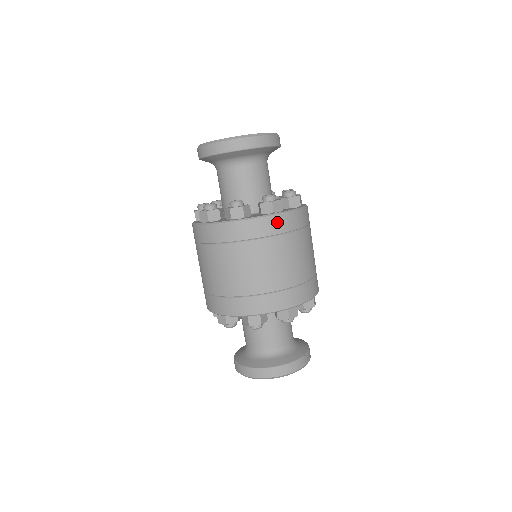
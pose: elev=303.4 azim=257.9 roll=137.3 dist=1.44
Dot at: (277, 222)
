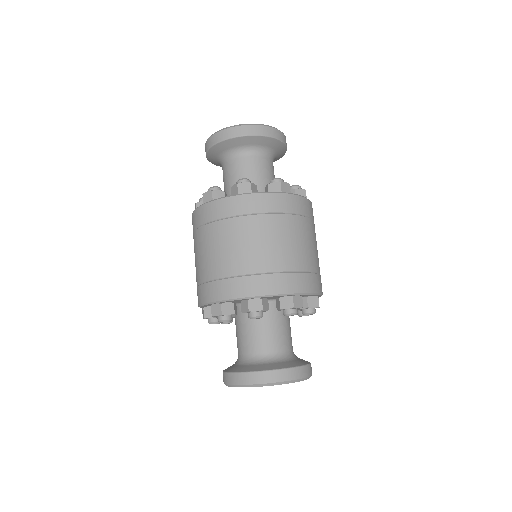
Dot at: (285, 201)
